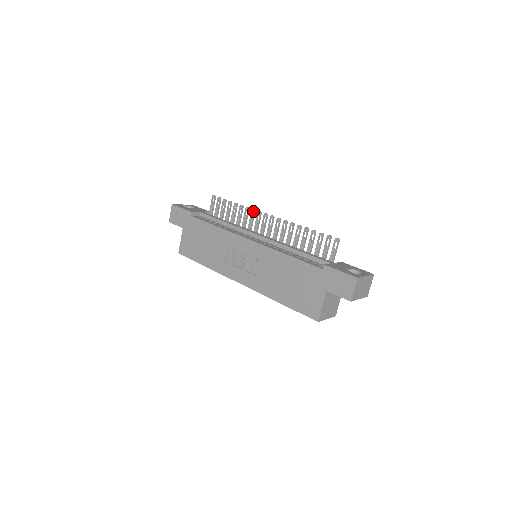
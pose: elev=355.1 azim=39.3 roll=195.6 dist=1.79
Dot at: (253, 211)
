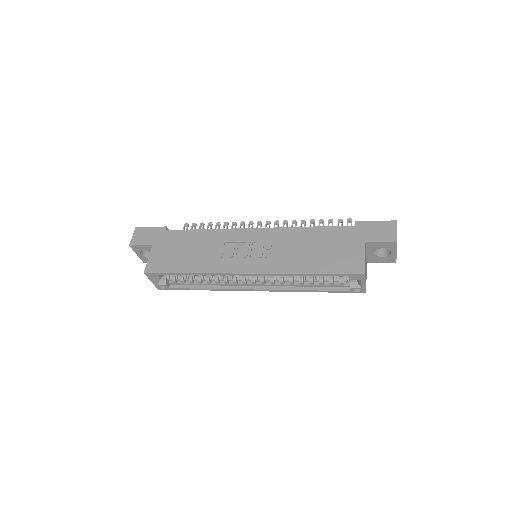
Dot at: (243, 223)
